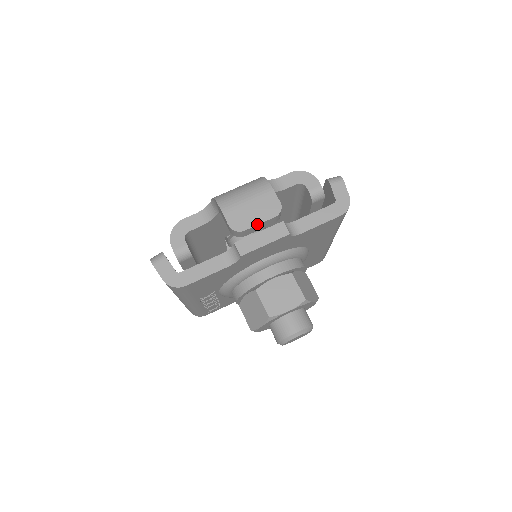
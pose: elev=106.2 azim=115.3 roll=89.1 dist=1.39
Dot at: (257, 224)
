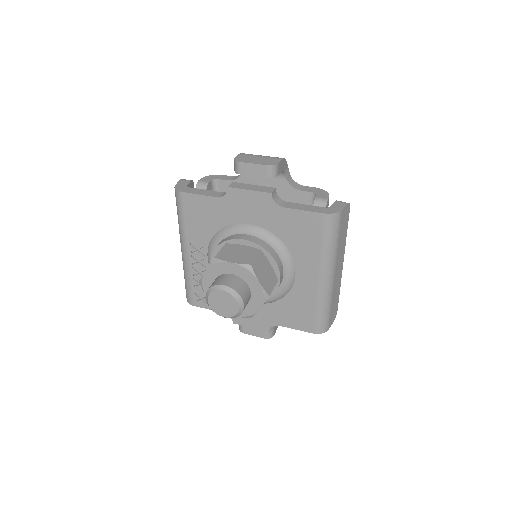
Dot at: (251, 163)
